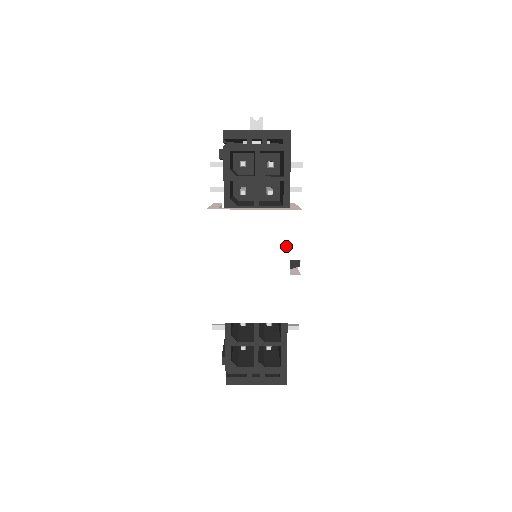
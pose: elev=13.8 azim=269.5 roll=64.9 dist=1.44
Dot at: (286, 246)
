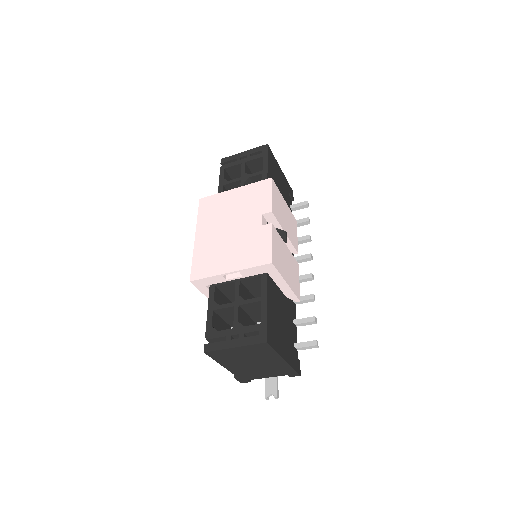
Dot at: (259, 205)
